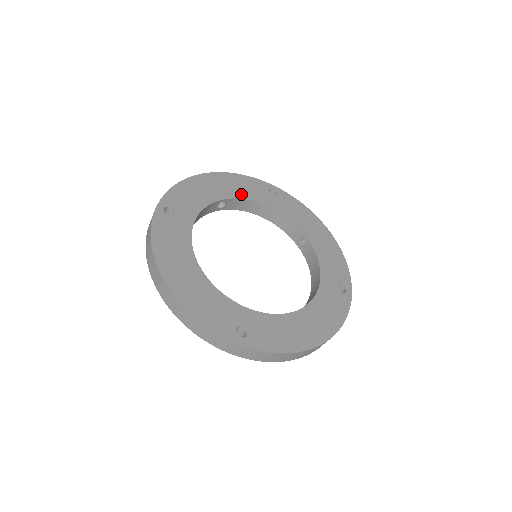
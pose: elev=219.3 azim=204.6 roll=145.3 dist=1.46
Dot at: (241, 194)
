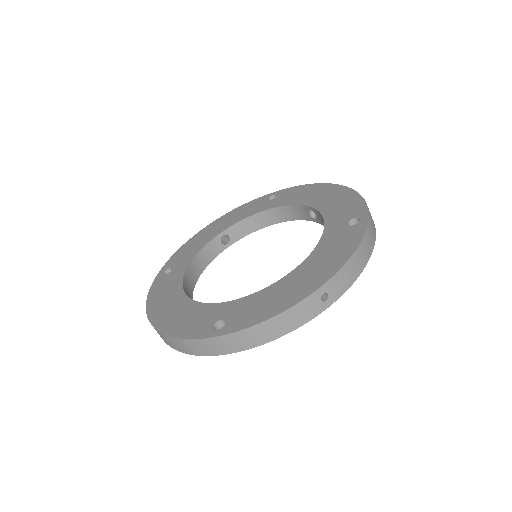
Dot at: (238, 219)
